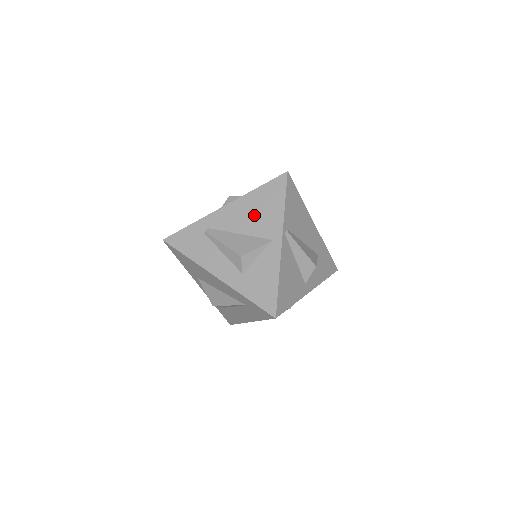
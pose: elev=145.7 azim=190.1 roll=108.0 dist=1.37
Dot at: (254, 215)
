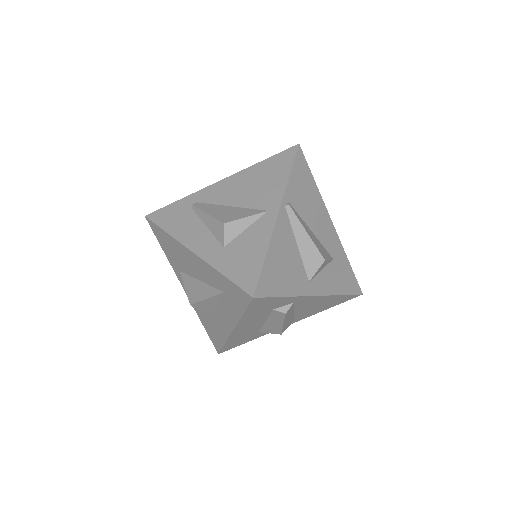
Dot at: (252, 187)
